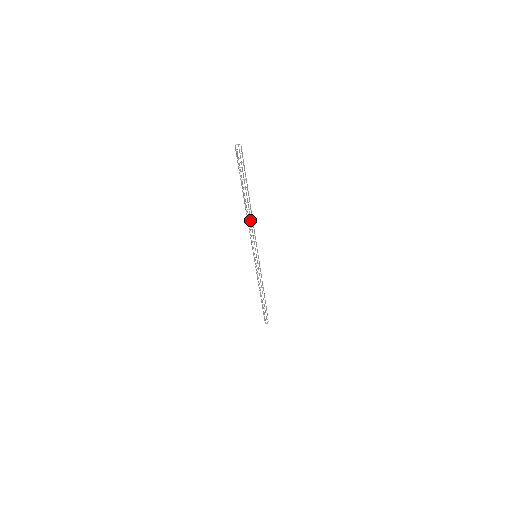
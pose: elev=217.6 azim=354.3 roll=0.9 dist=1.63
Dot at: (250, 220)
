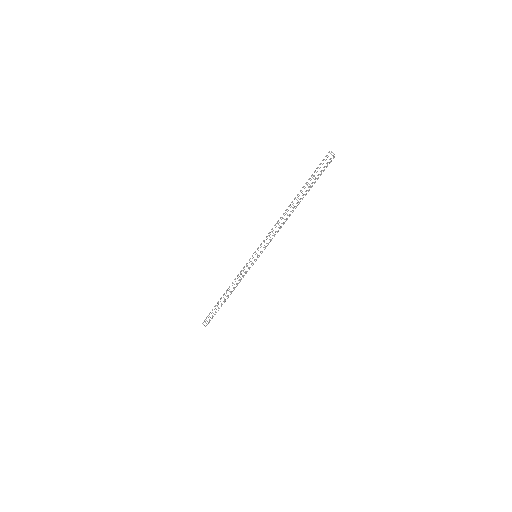
Dot at: (277, 221)
